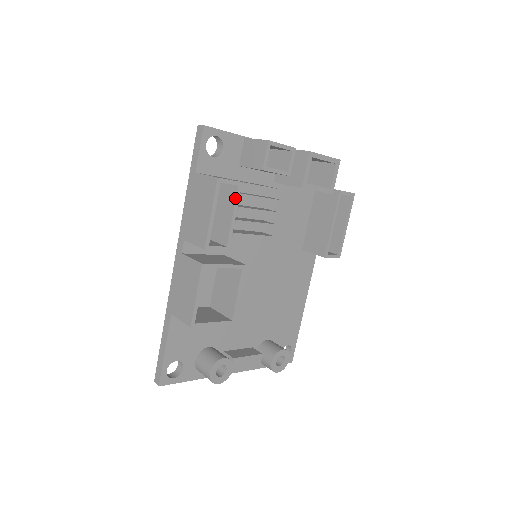
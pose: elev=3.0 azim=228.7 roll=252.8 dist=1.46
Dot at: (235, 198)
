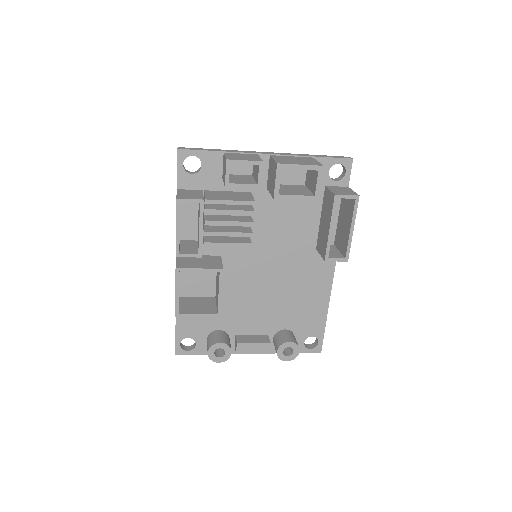
Dot at: (199, 213)
